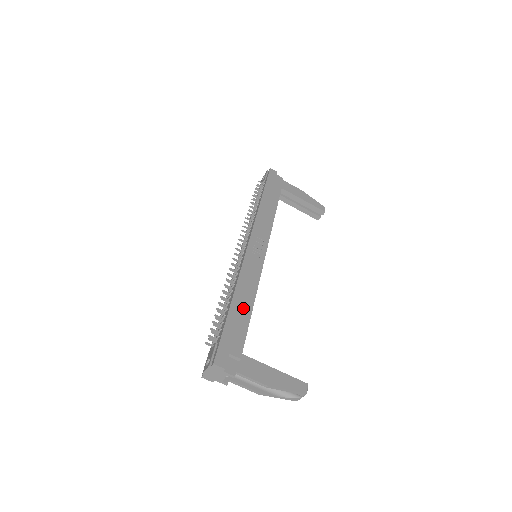
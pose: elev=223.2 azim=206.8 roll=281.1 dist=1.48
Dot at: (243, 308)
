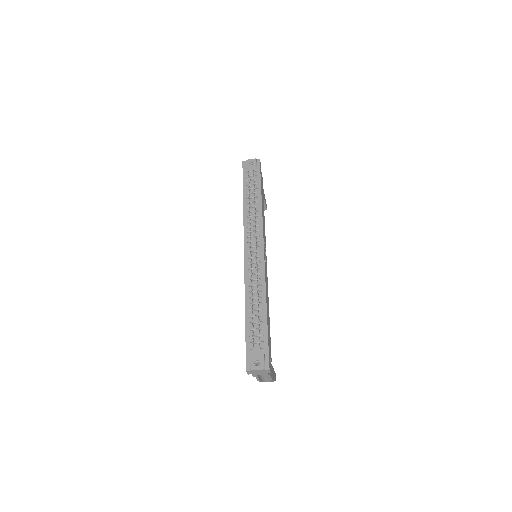
Dot at: occluded
